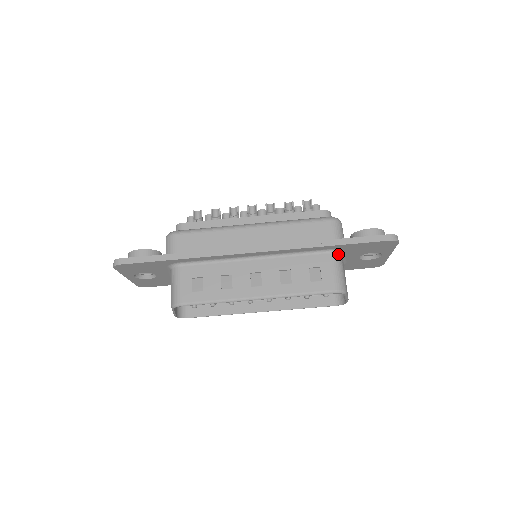
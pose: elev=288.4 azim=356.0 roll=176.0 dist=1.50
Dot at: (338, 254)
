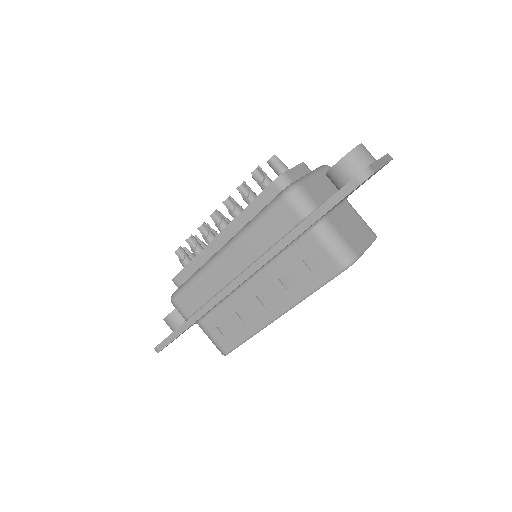
Dot at: (320, 224)
